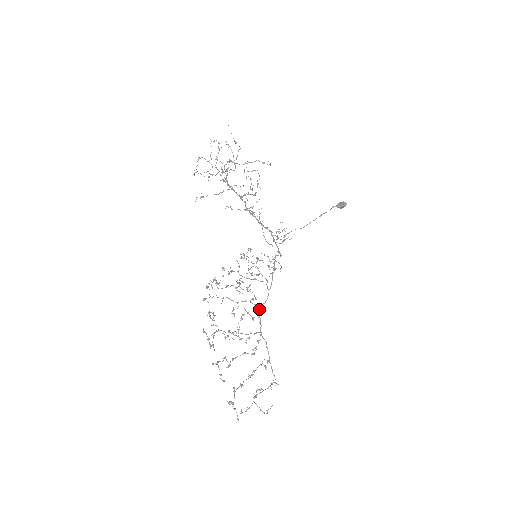
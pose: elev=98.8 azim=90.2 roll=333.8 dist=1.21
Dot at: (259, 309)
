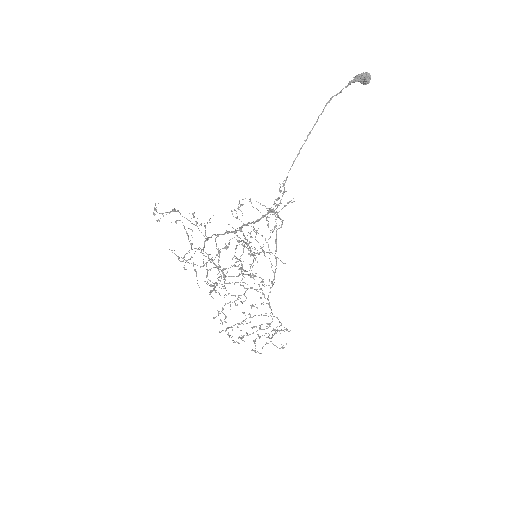
Dot at: occluded
